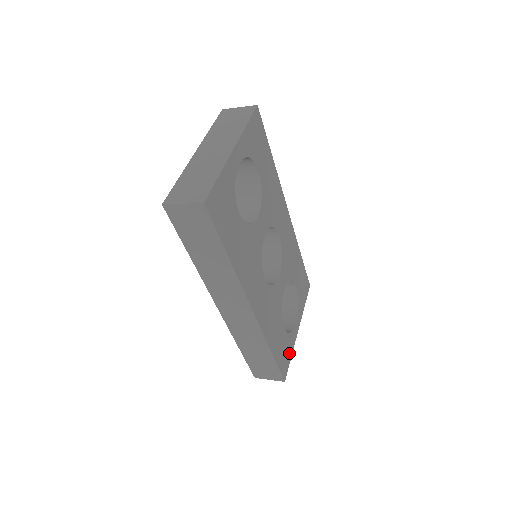
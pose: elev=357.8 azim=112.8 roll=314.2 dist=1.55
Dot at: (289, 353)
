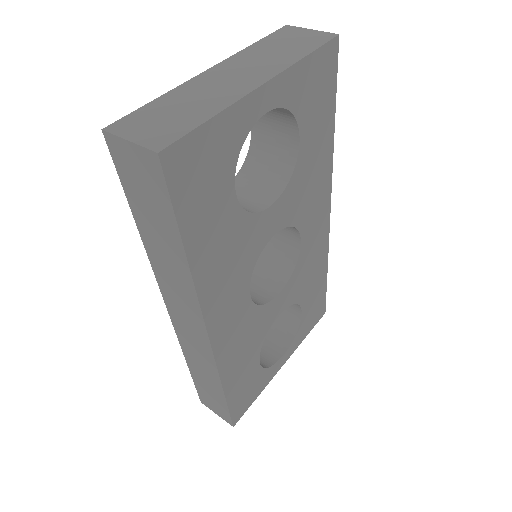
Dot at: (256, 392)
